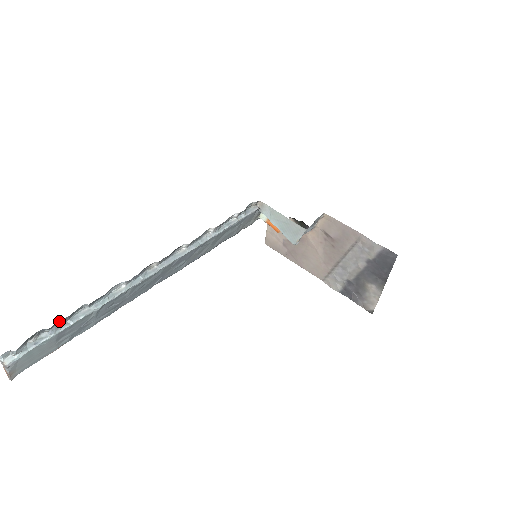
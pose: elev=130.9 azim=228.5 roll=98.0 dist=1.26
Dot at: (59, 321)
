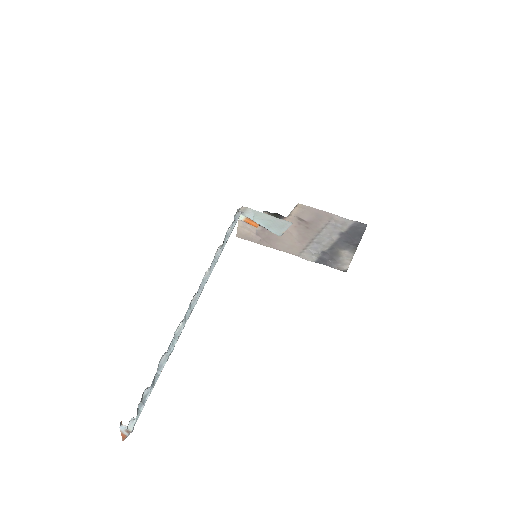
Dot at: occluded
